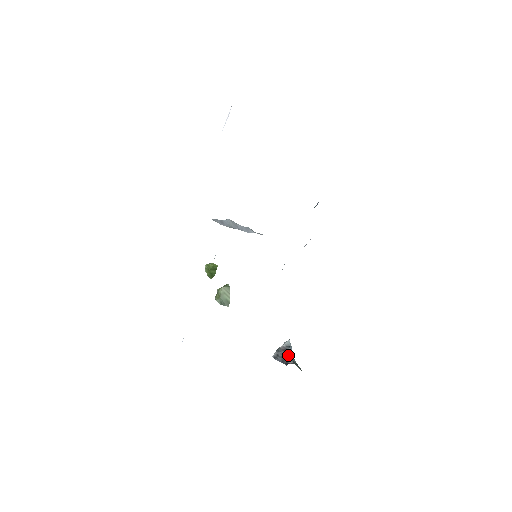
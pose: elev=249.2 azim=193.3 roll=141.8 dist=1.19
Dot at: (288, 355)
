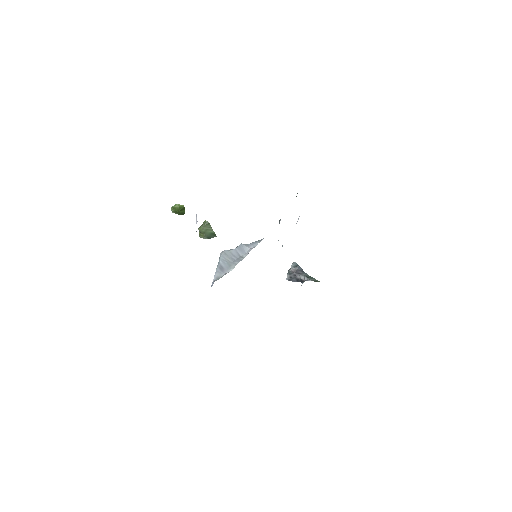
Dot at: (299, 273)
